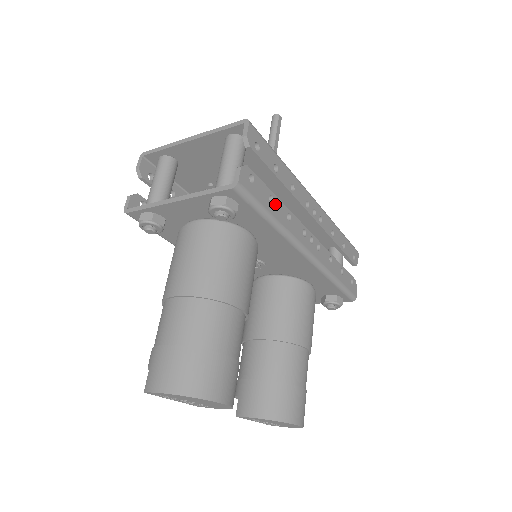
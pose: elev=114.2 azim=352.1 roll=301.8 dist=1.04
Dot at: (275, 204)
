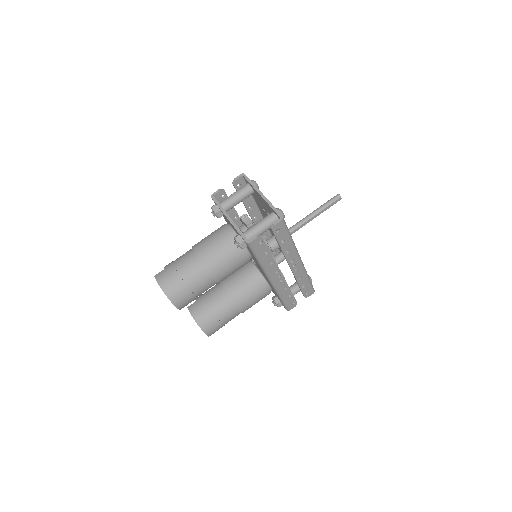
Dot at: (267, 256)
